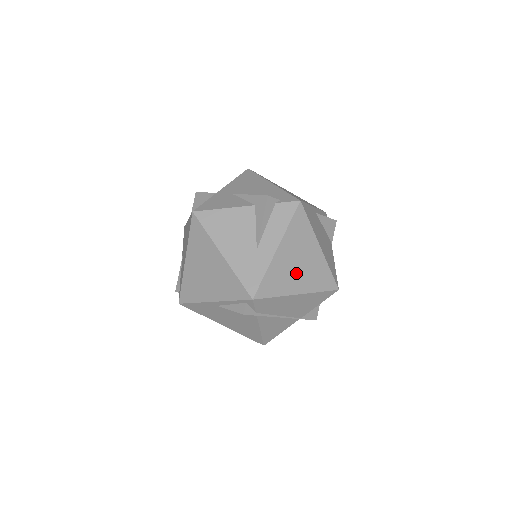
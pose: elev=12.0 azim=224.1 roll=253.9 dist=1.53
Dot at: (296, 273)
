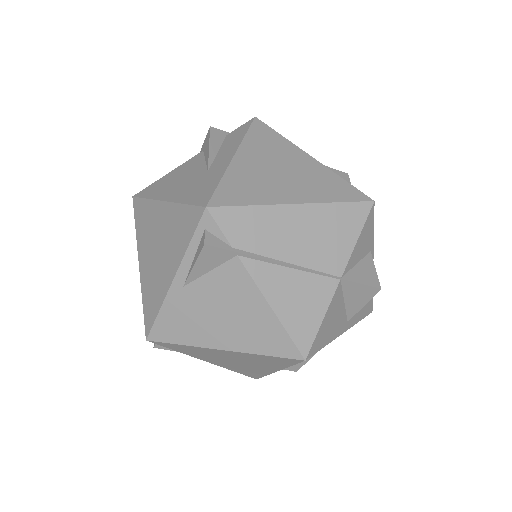
Dot at: (279, 181)
